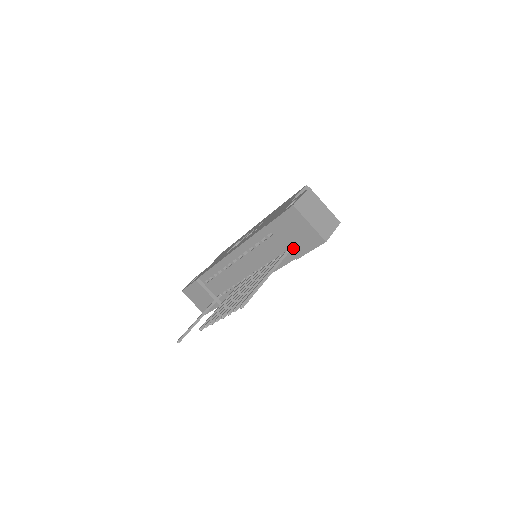
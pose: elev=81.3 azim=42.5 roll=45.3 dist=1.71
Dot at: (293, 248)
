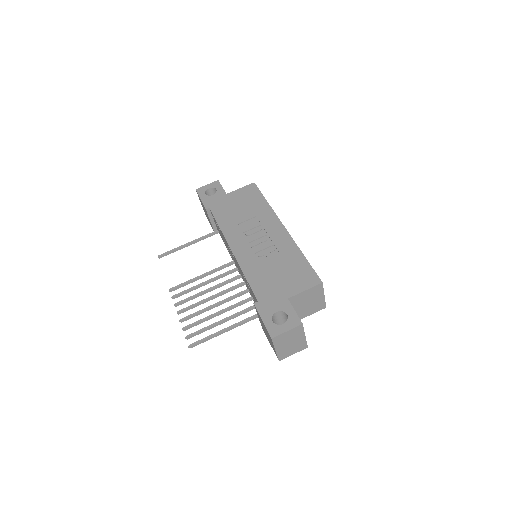
Dot at: occluded
